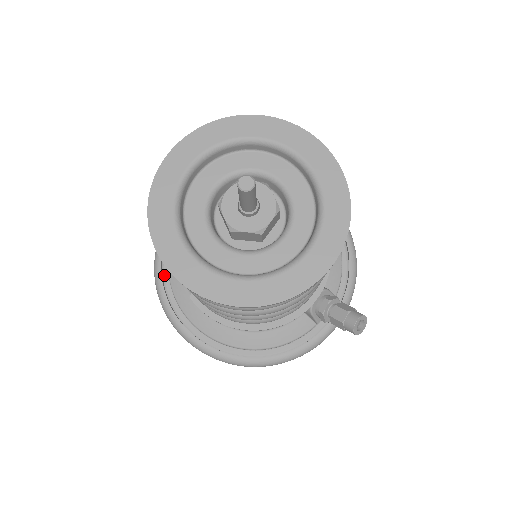
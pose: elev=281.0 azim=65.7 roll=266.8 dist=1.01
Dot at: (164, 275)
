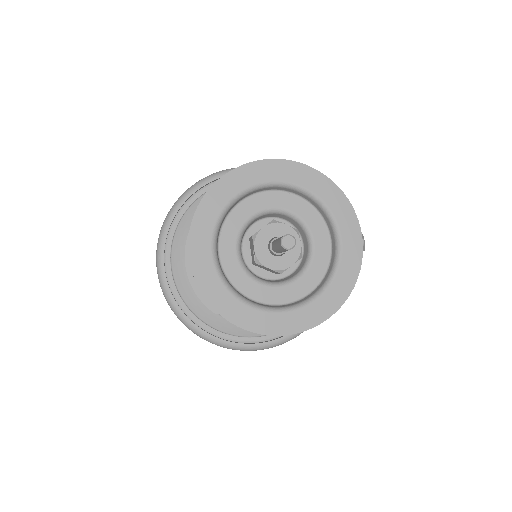
Dot at: (198, 324)
